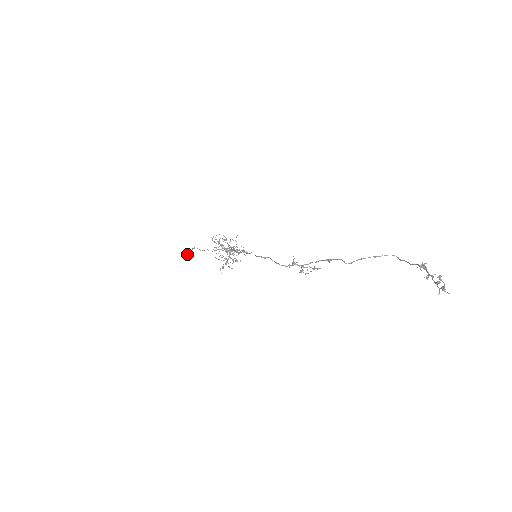
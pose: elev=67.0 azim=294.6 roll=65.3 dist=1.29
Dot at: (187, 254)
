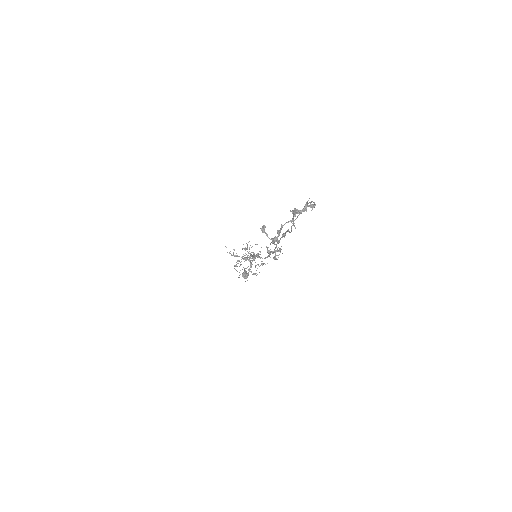
Dot at: (244, 272)
